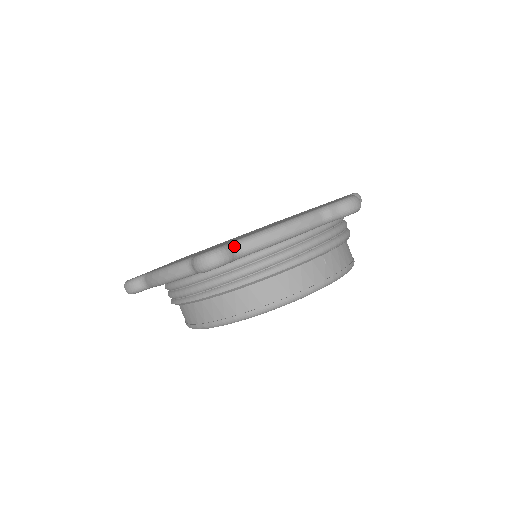
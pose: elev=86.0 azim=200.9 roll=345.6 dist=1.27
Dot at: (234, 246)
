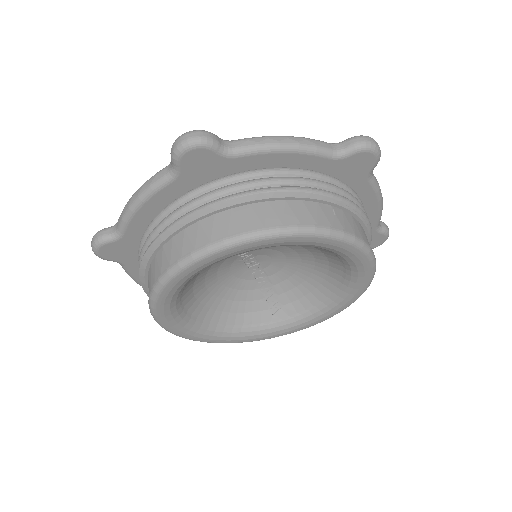
Dot at: (224, 140)
